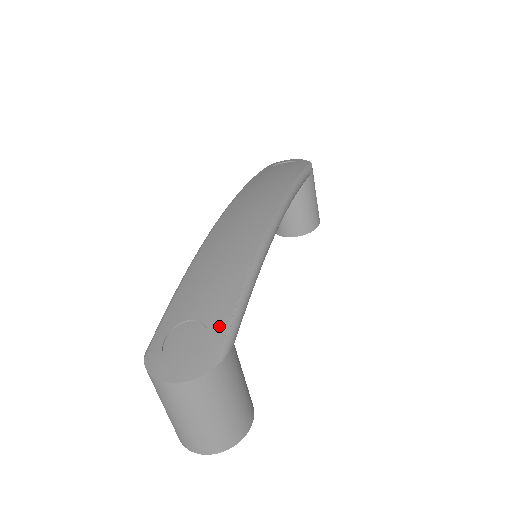
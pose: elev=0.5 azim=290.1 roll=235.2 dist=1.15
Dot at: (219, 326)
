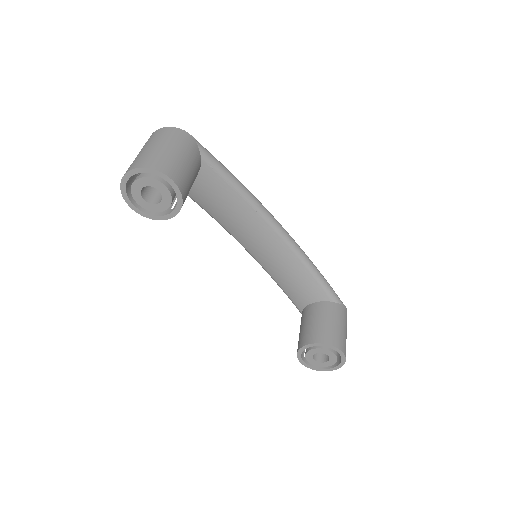
Dot at: occluded
